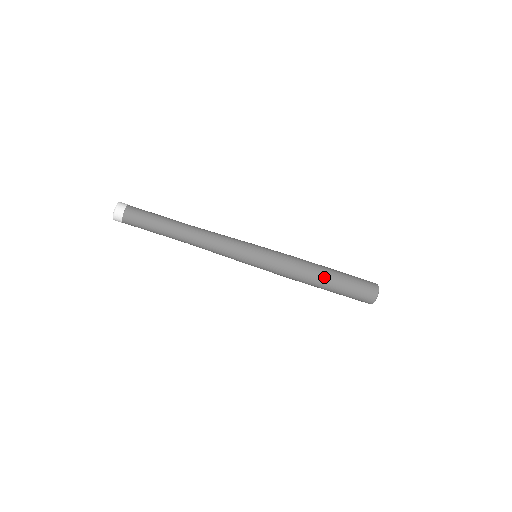
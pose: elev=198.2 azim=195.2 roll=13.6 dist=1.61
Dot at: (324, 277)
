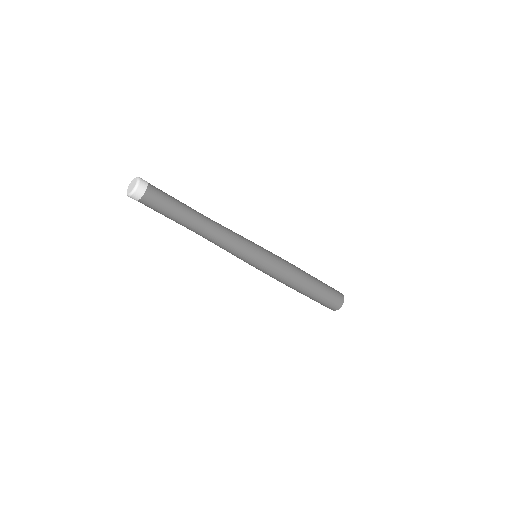
Dot at: (304, 290)
